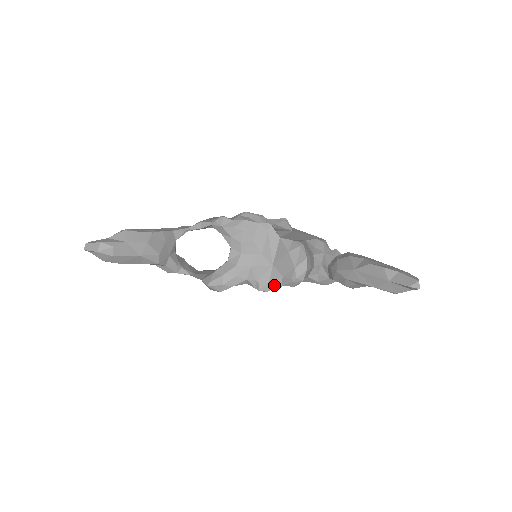
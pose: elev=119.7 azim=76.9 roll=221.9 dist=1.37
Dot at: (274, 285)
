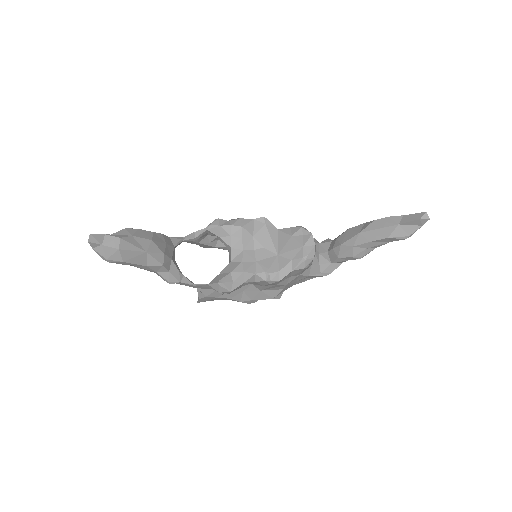
Dot at: (285, 272)
